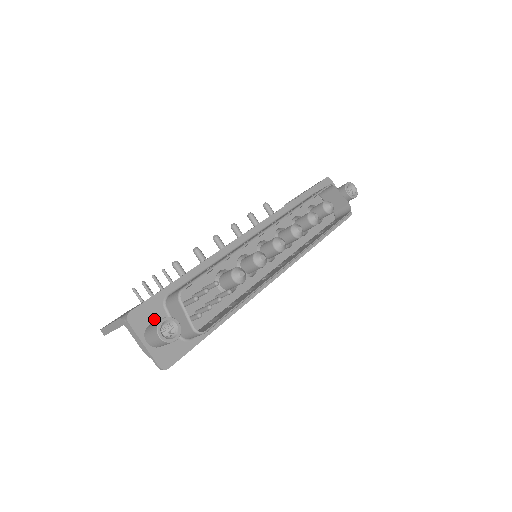
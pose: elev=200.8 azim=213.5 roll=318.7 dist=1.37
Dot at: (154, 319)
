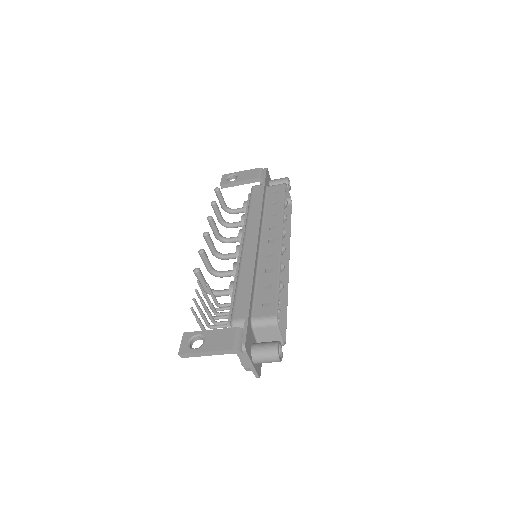
Dot at: (251, 341)
